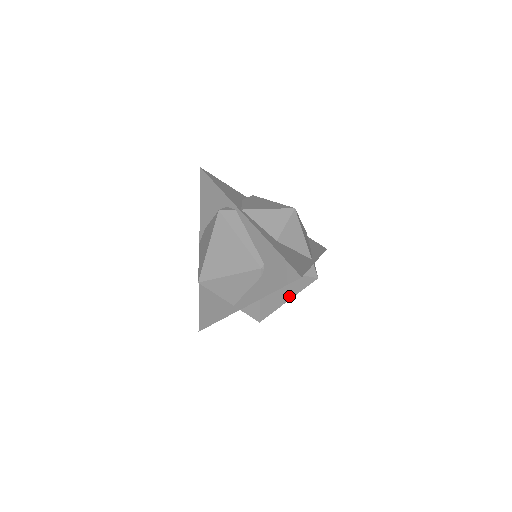
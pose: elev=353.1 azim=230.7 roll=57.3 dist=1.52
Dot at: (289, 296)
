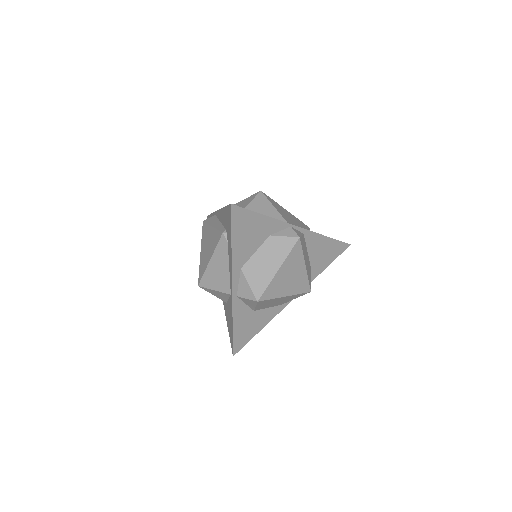
Dot at: (276, 264)
